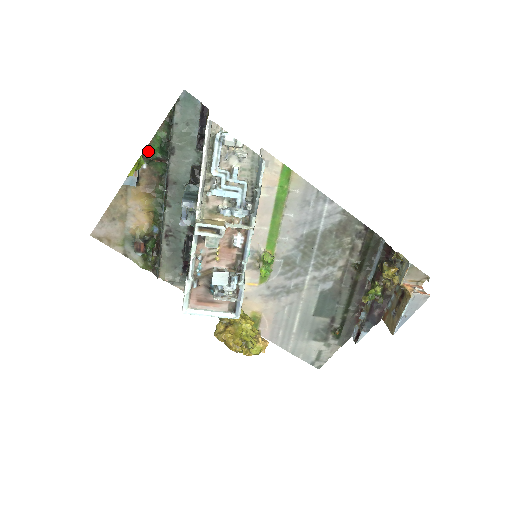
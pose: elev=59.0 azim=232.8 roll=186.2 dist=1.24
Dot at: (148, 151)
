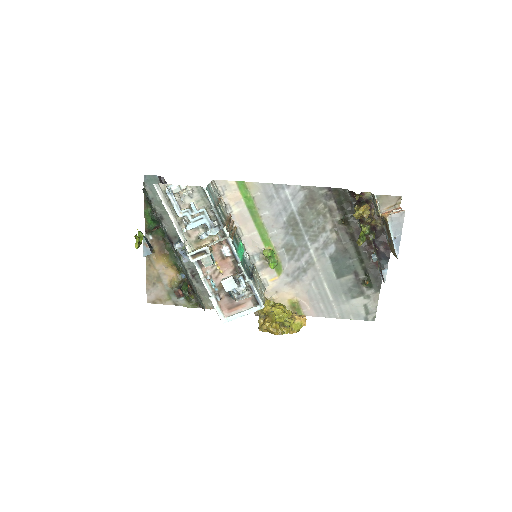
Dot at: (147, 226)
